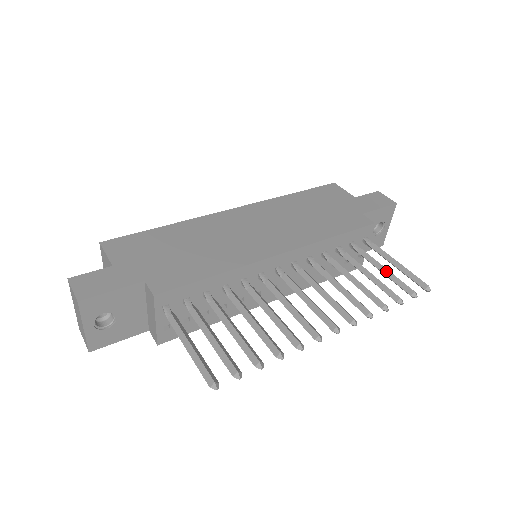
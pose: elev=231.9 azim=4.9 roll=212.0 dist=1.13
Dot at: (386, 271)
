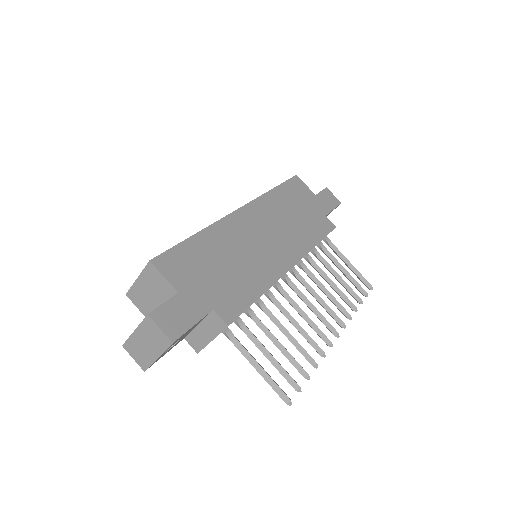
Dot at: (347, 273)
